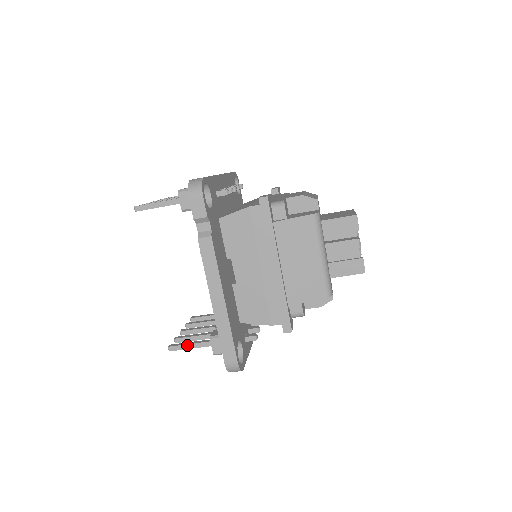
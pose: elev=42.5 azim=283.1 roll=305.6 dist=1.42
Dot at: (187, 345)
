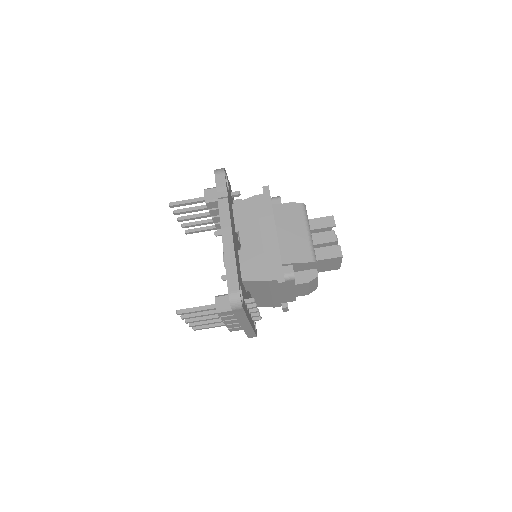
Dot at: (194, 308)
